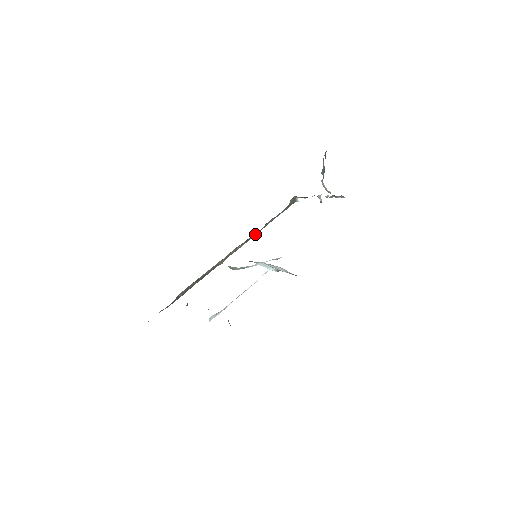
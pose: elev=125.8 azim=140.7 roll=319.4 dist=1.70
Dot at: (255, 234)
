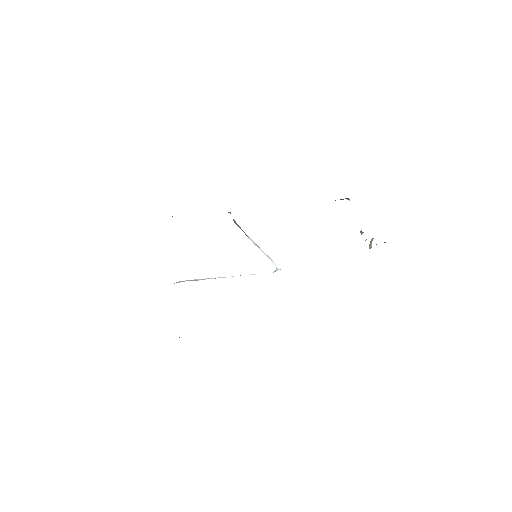
Dot at: occluded
